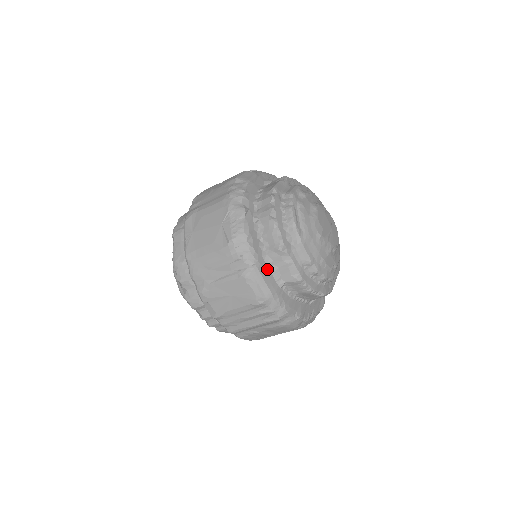
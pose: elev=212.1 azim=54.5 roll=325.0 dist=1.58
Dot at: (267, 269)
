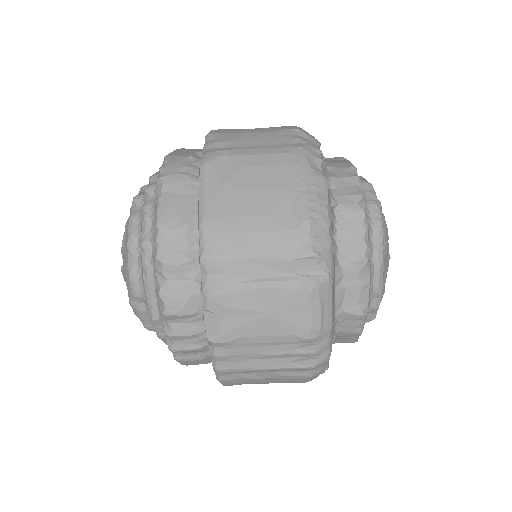
Dot at: (334, 285)
